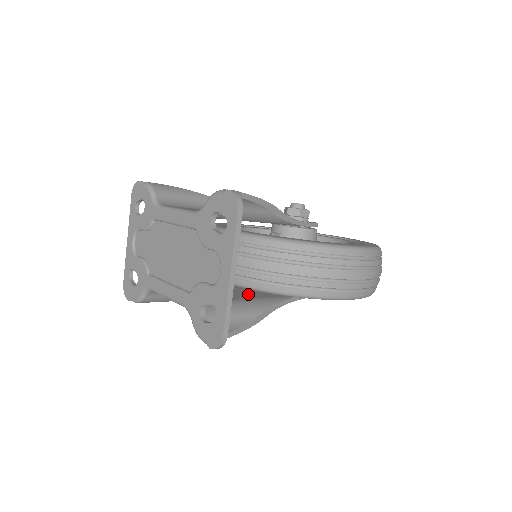
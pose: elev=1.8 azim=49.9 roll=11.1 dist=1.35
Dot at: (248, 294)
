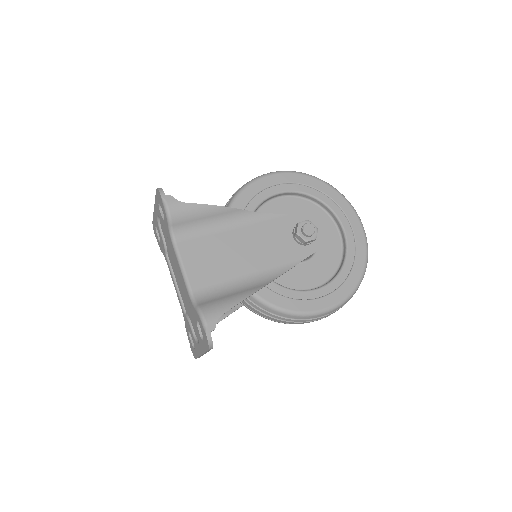
Dot at: occluded
